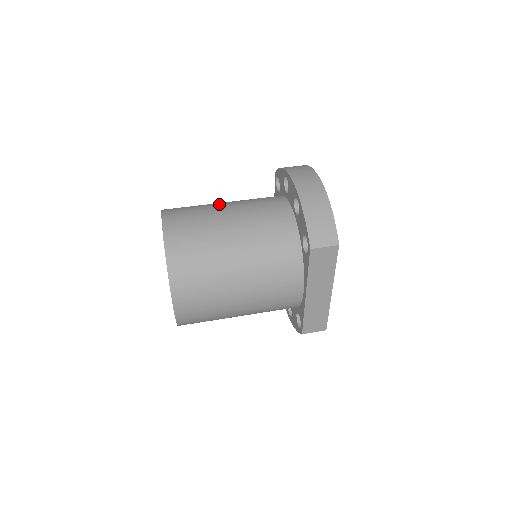
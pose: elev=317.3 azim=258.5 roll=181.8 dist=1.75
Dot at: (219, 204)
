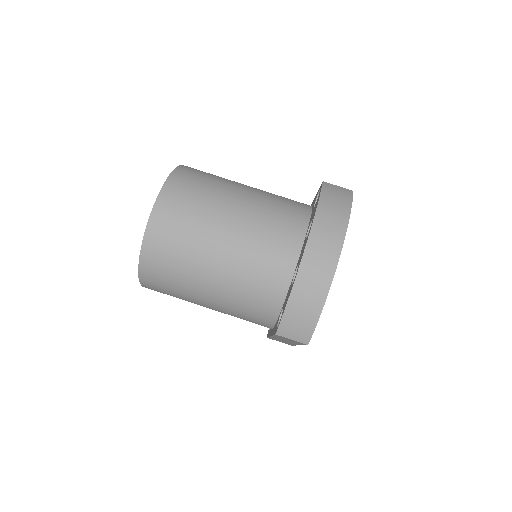
Dot at: (229, 205)
